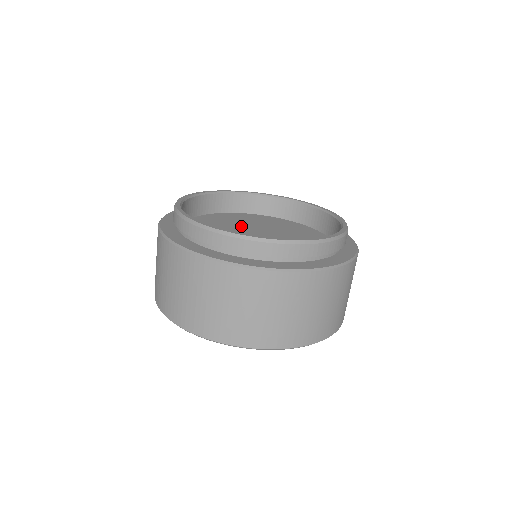
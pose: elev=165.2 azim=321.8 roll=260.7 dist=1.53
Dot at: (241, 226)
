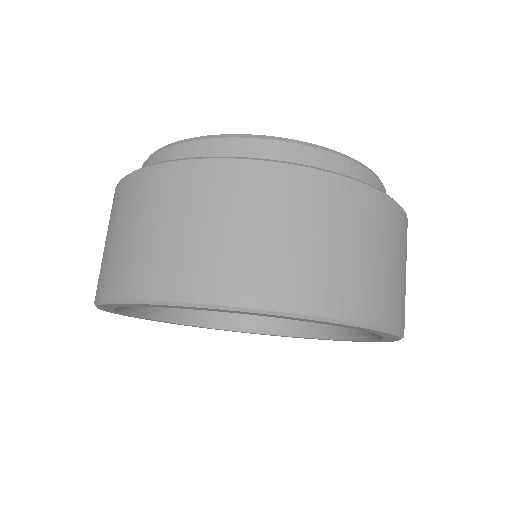
Dot at: occluded
